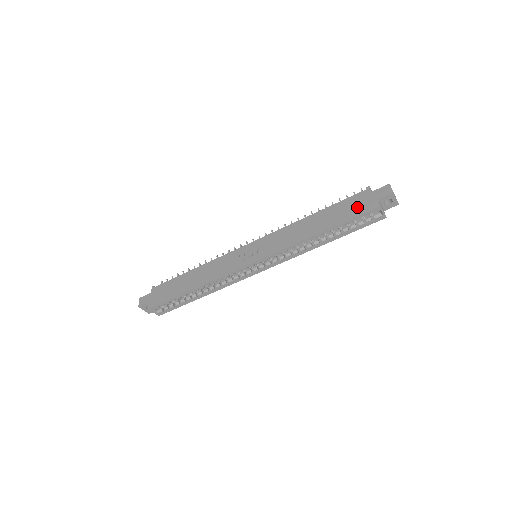
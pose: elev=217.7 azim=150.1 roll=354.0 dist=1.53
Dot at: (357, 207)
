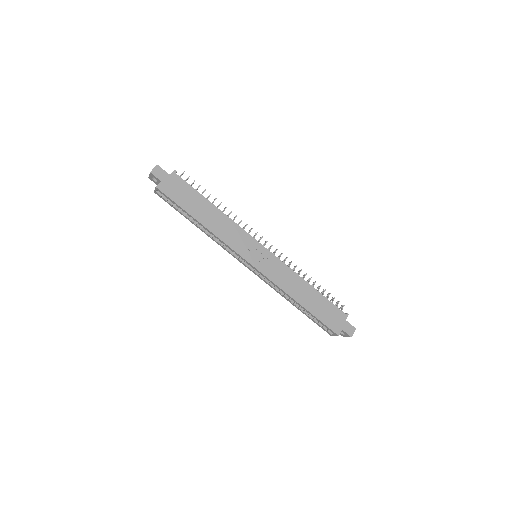
Dot at: (331, 319)
